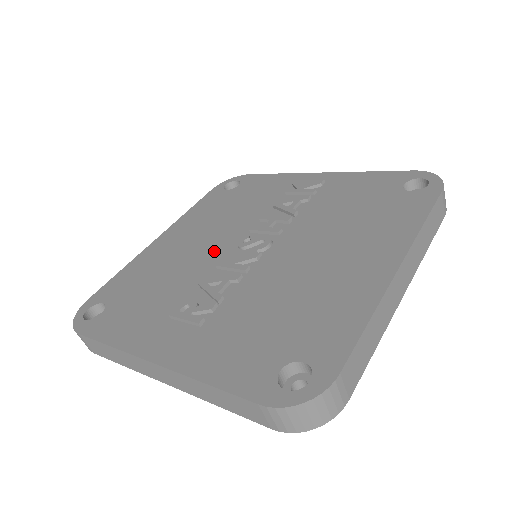
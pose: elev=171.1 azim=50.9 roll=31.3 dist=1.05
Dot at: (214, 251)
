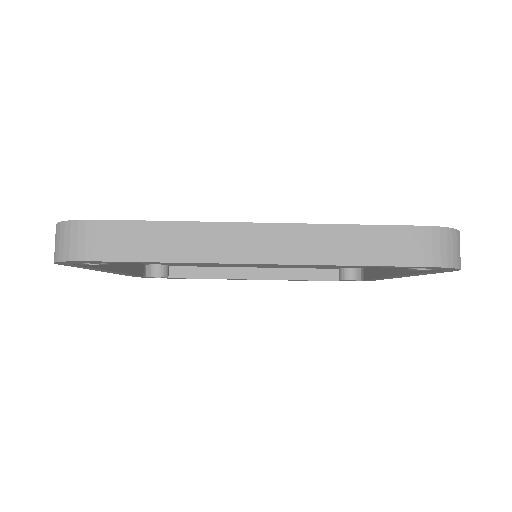
Dot at: occluded
